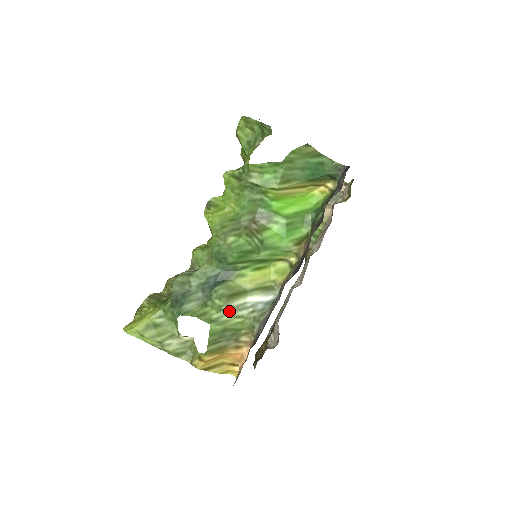
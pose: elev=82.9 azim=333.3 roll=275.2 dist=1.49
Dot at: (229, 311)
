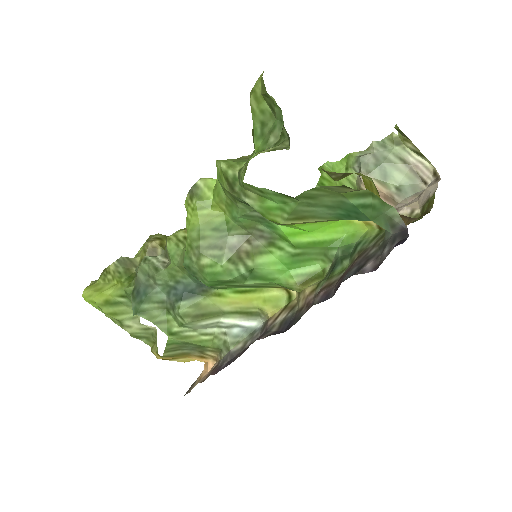
Dot at: (194, 328)
